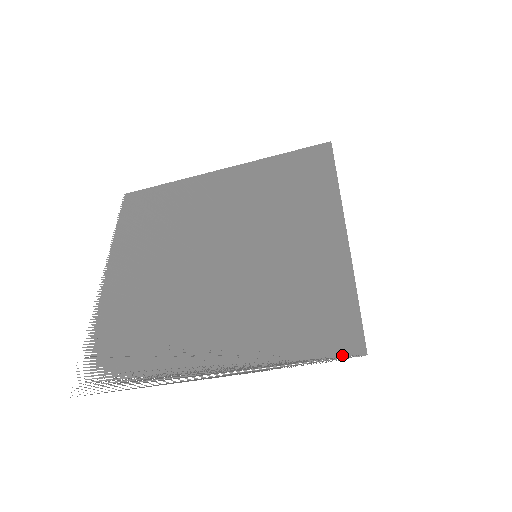
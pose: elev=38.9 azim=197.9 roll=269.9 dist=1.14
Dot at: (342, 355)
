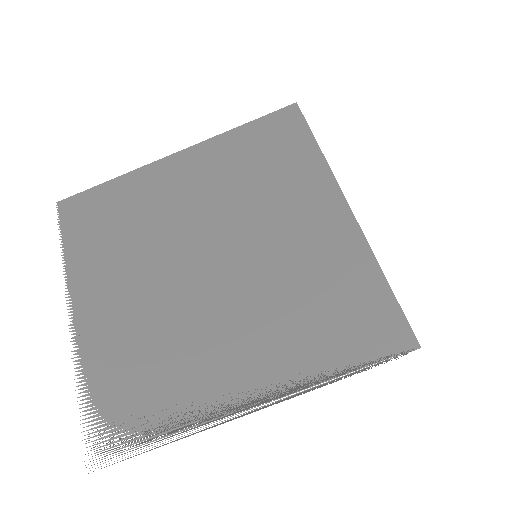
Dot at: (394, 354)
